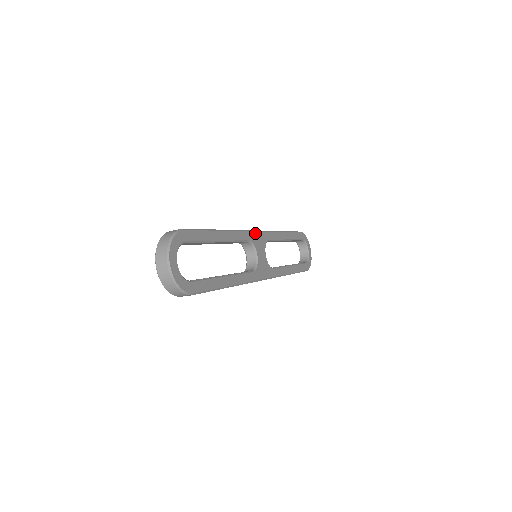
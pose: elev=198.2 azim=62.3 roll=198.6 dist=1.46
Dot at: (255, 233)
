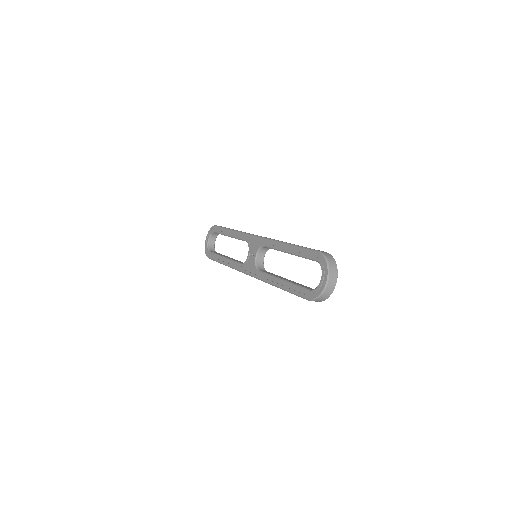
Dot at: occluded
